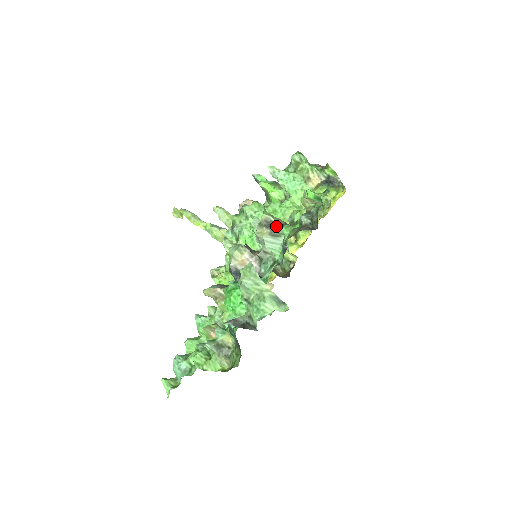
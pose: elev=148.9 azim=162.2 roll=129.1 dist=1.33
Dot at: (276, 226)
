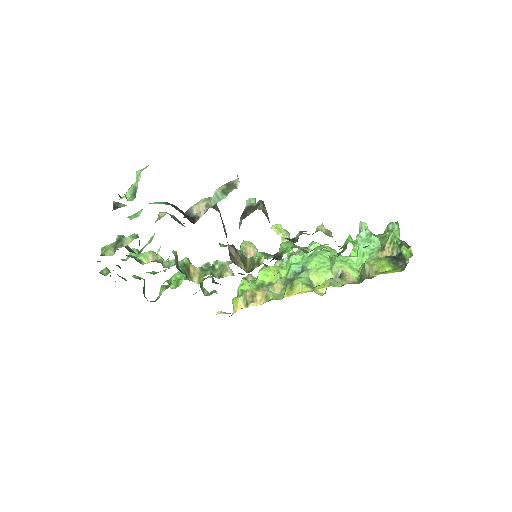
Dot at: occluded
